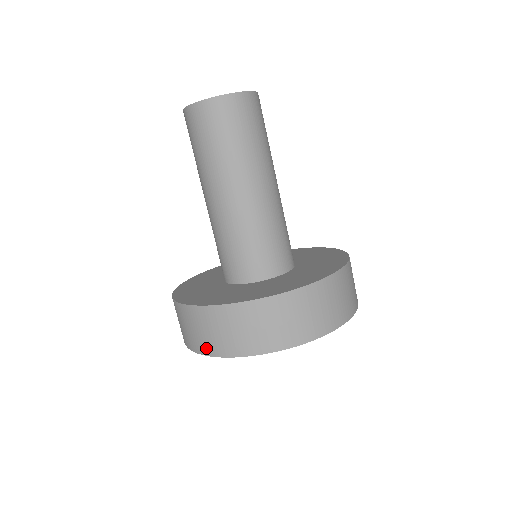
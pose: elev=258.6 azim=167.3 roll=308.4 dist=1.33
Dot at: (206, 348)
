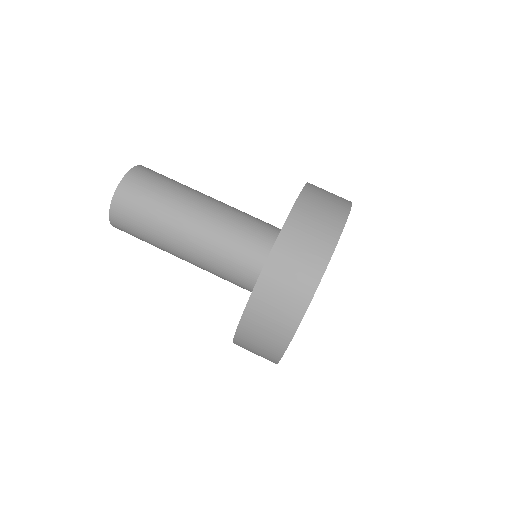
Dot at: (301, 300)
